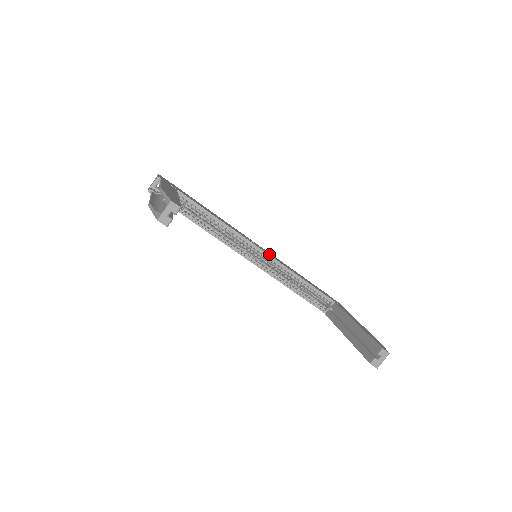
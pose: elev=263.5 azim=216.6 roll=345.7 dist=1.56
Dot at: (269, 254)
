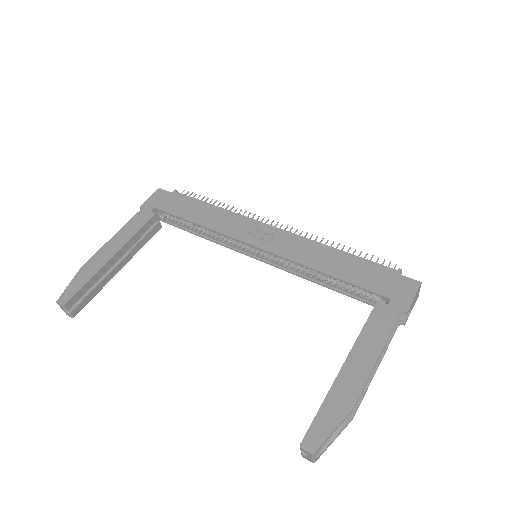
Dot at: (275, 246)
